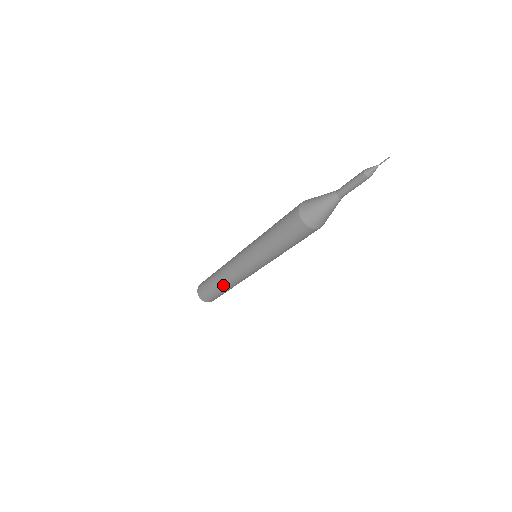
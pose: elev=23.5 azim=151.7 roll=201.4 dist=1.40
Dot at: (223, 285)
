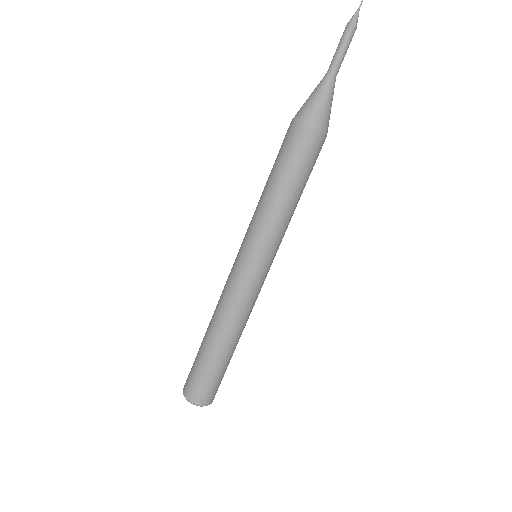
Dot at: (231, 340)
